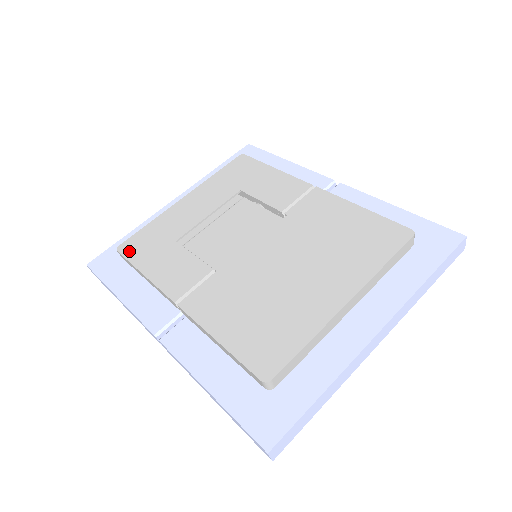
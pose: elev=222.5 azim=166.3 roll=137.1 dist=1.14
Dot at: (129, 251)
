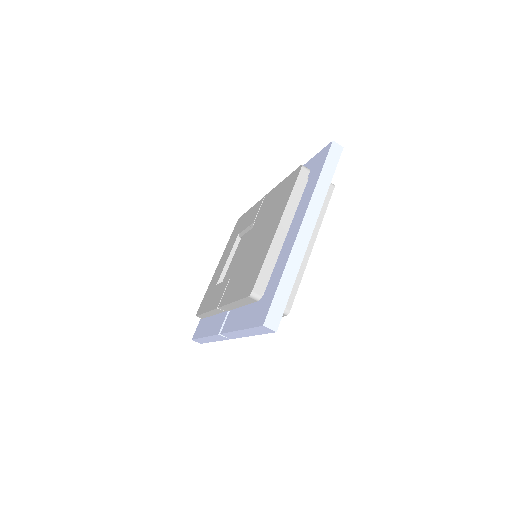
Dot at: (200, 311)
